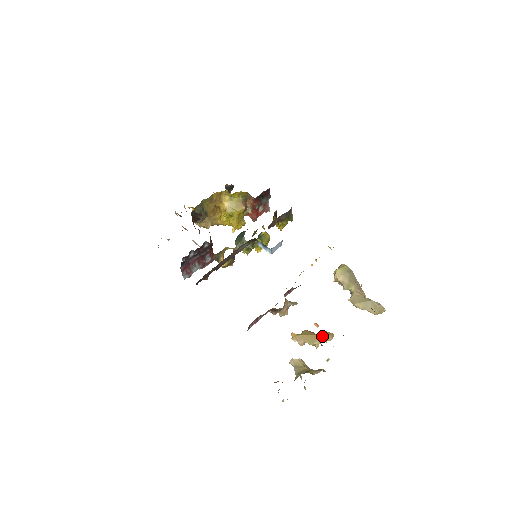
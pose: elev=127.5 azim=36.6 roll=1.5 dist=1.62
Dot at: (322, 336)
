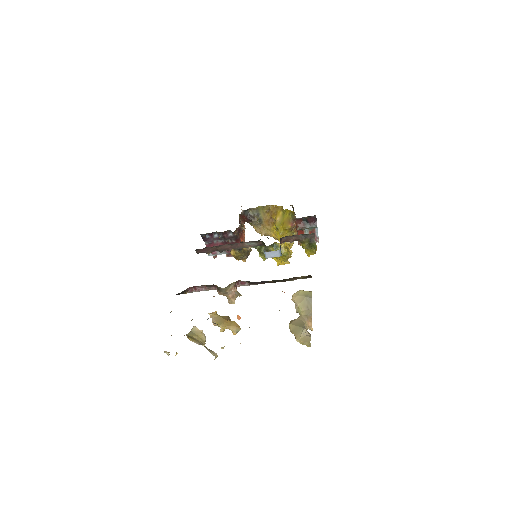
Dot at: (229, 323)
